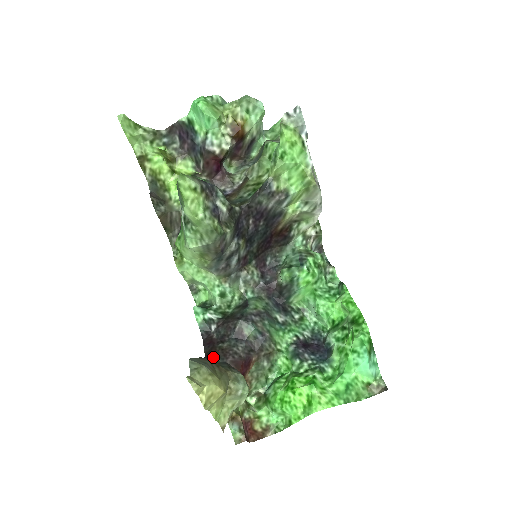
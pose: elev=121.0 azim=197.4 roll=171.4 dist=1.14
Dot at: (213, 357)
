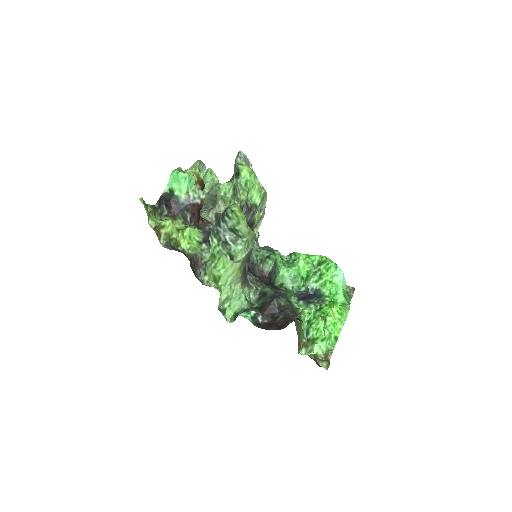
Dot at: (287, 323)
